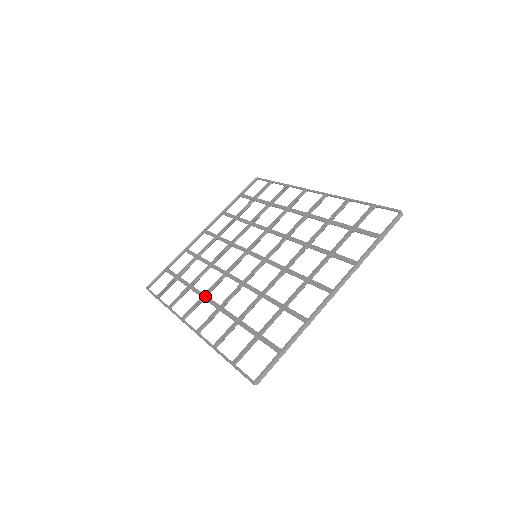
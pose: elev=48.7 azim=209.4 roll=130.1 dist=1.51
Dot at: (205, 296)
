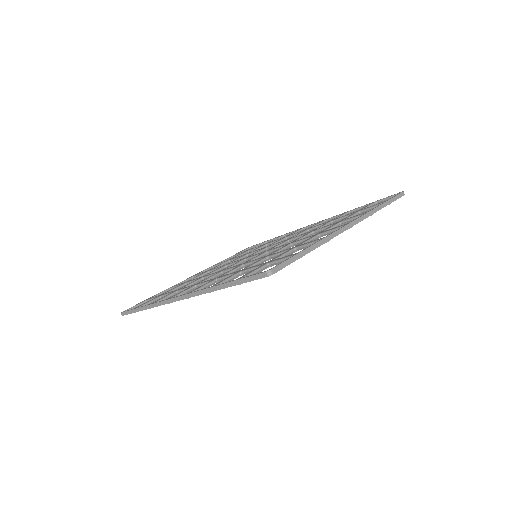
Dot at: (198, 283)
